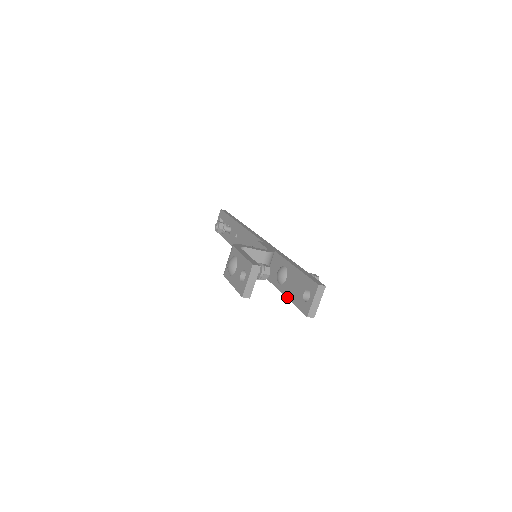
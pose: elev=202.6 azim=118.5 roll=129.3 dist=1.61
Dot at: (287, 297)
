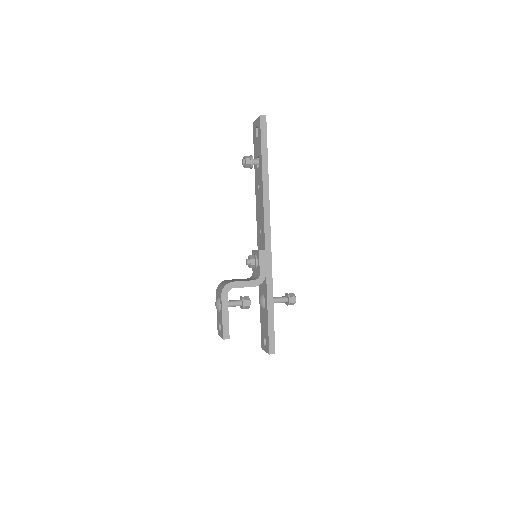
Dot at: (260, 317)
